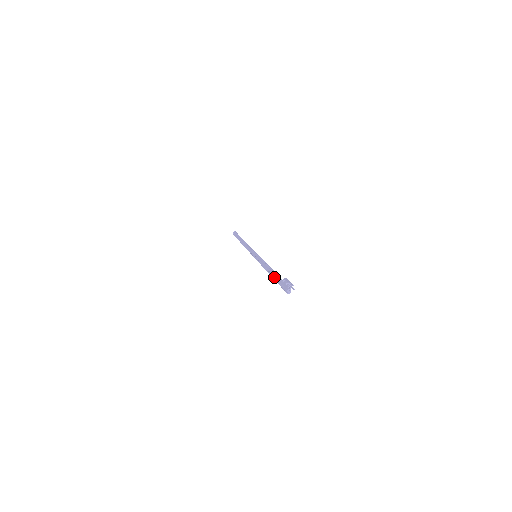
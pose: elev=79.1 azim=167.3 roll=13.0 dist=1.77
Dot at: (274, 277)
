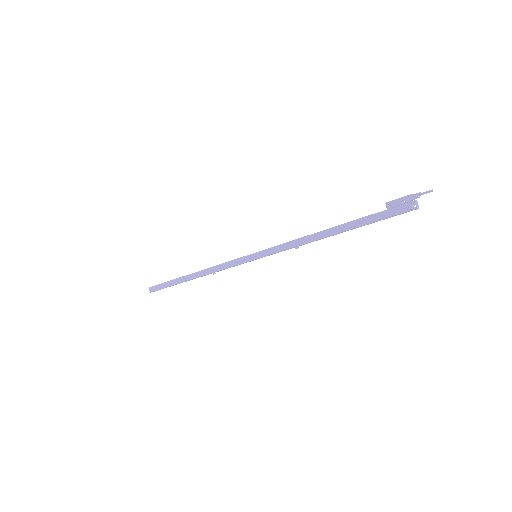
Dot at: (351, 225)
